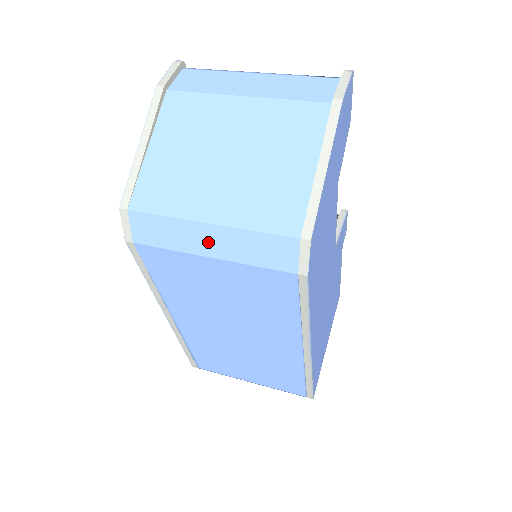
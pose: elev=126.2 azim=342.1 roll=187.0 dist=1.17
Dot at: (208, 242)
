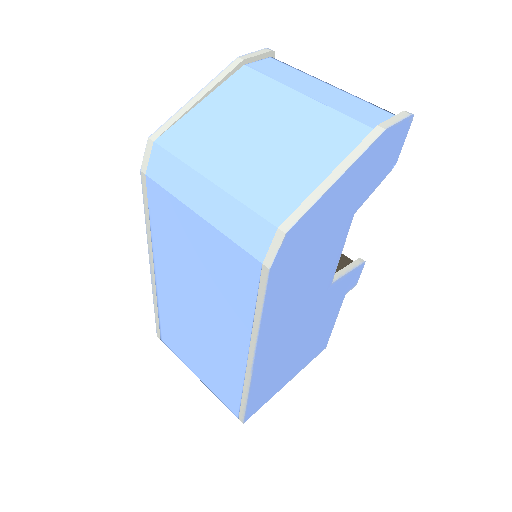
Dot at: (202, 199)
